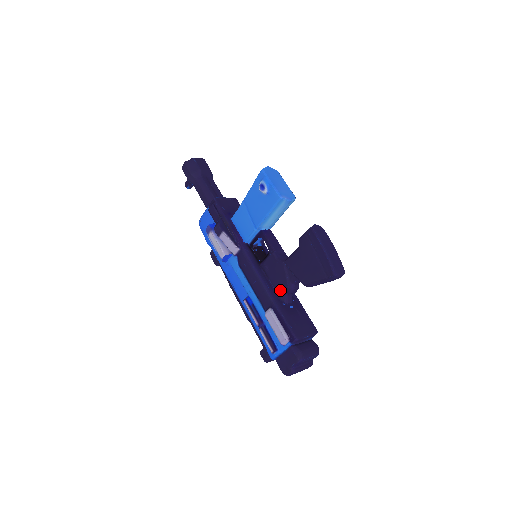
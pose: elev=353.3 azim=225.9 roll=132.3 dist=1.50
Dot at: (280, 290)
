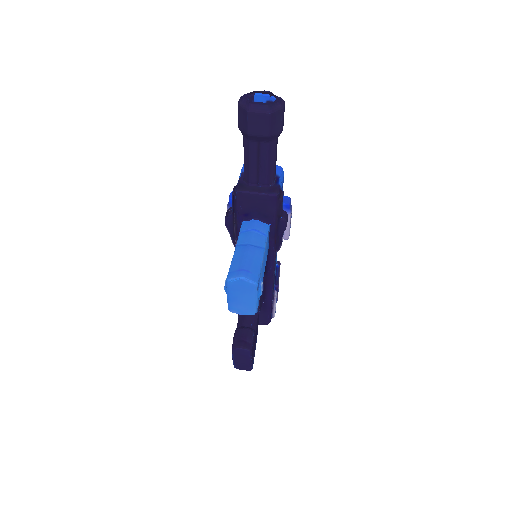
Dot at: occluded
